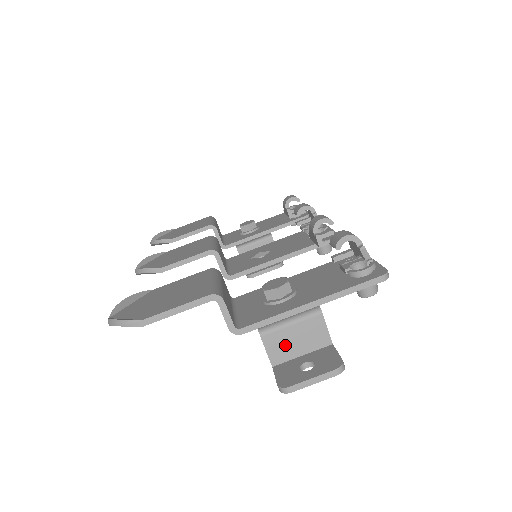
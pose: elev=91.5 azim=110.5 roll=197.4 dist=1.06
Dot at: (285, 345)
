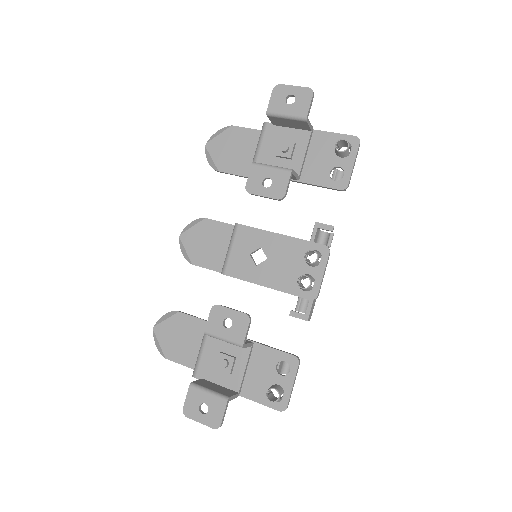
Dot at: occluded
